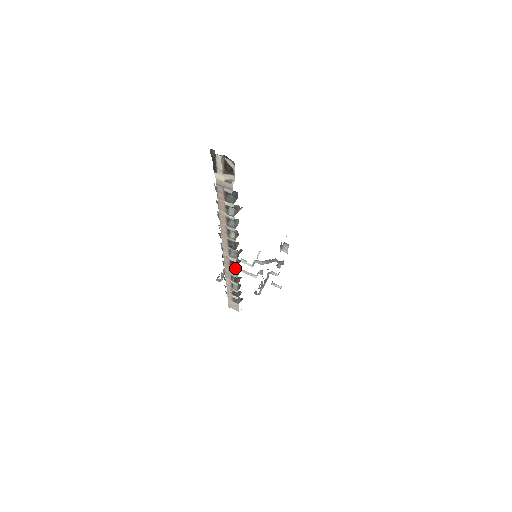
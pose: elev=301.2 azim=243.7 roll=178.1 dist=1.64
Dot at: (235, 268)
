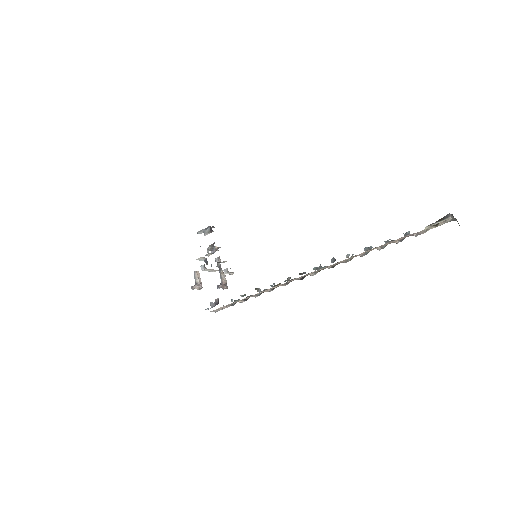
Dot at: occluded
